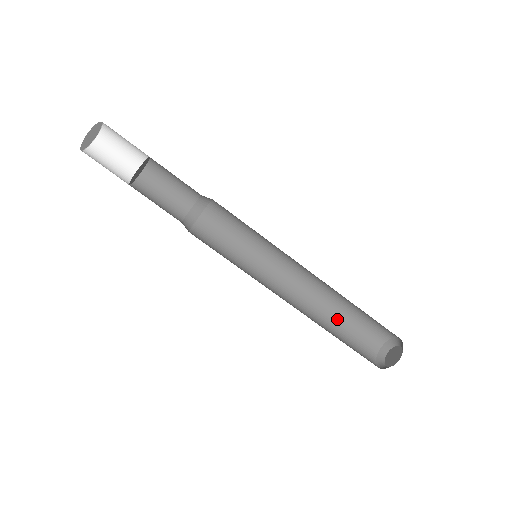
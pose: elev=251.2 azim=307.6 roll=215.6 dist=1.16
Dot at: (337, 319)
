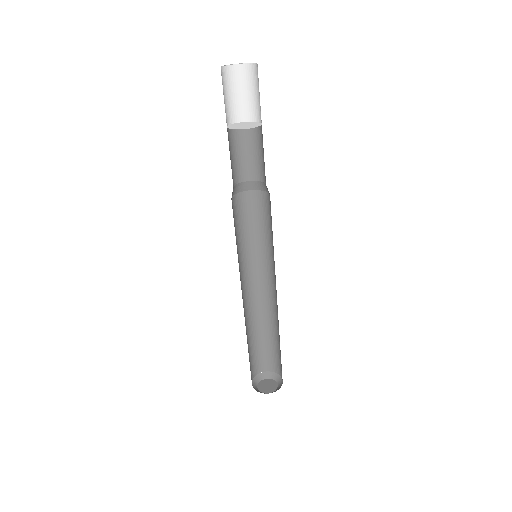
Dot at: (259, 333)
